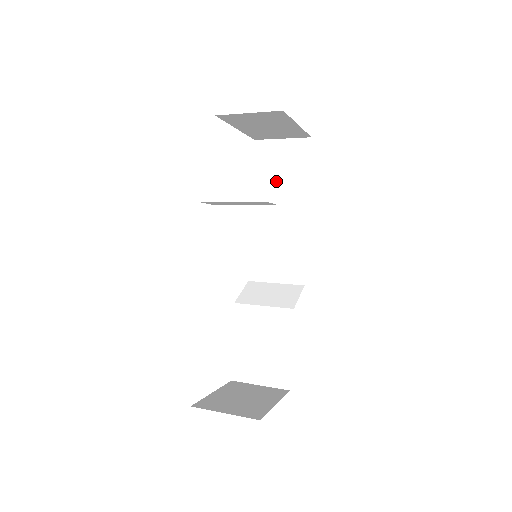
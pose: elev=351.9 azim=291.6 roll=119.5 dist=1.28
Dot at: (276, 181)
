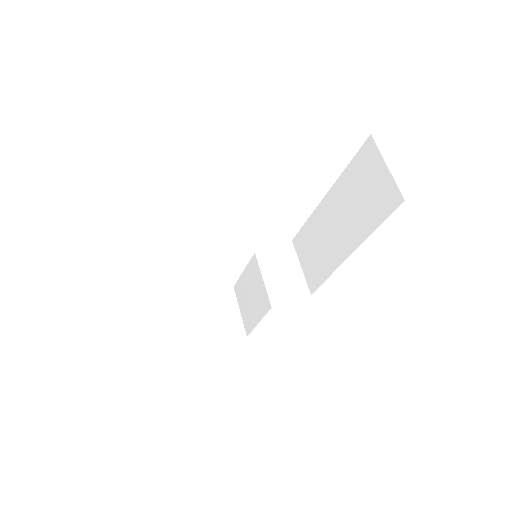
Dot at: (354, 197)
